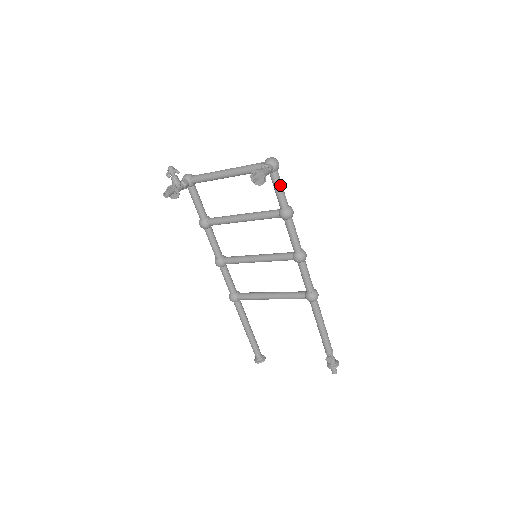
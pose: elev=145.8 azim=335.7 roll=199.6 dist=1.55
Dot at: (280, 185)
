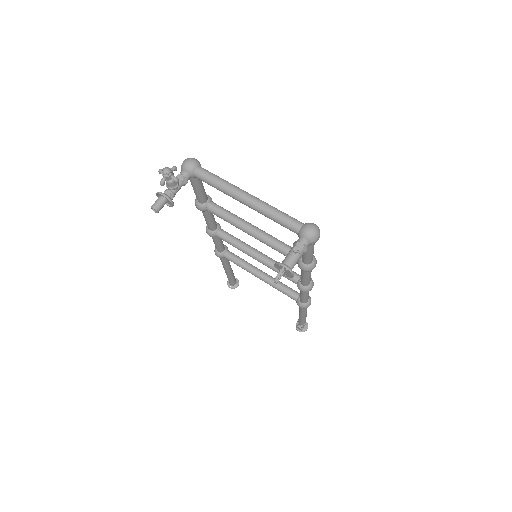
Dot at: (311, 251)
